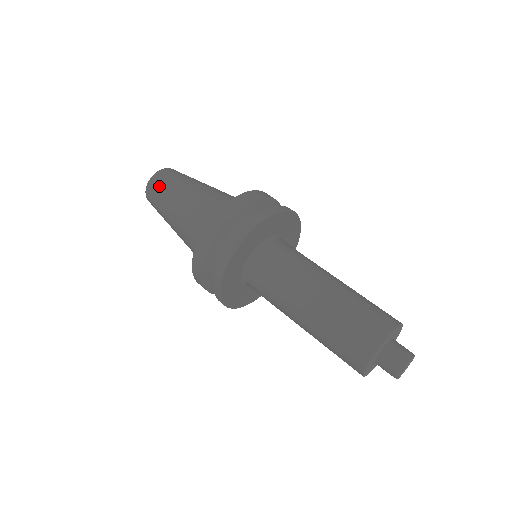
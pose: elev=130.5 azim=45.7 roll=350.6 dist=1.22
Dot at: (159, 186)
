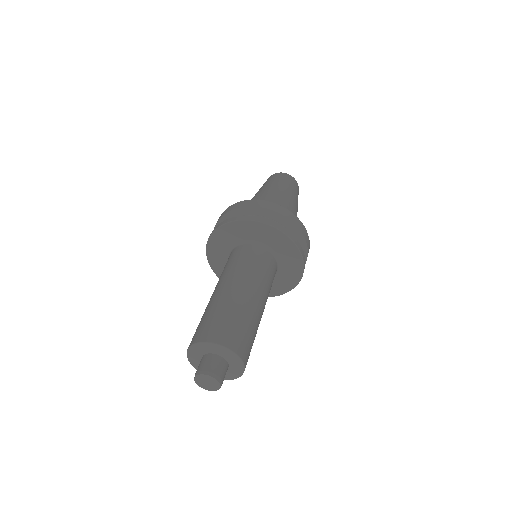
Dot at: occluded
